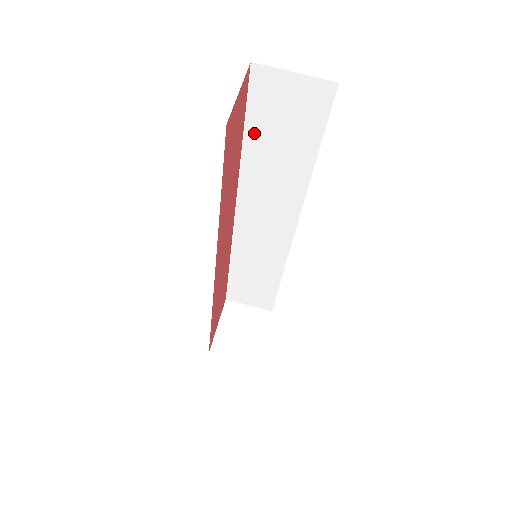
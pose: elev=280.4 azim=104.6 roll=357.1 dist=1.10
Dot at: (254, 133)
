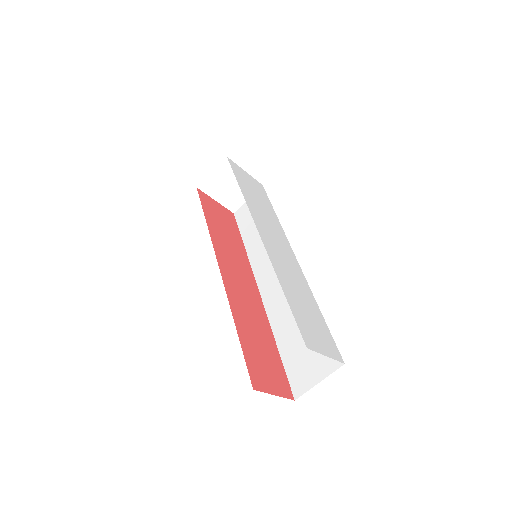
Dot at: occluded
